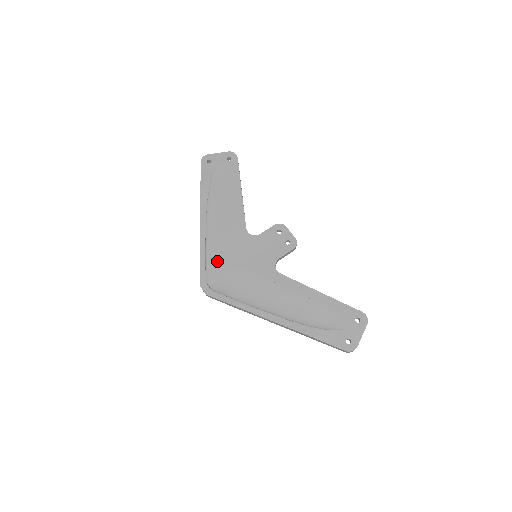
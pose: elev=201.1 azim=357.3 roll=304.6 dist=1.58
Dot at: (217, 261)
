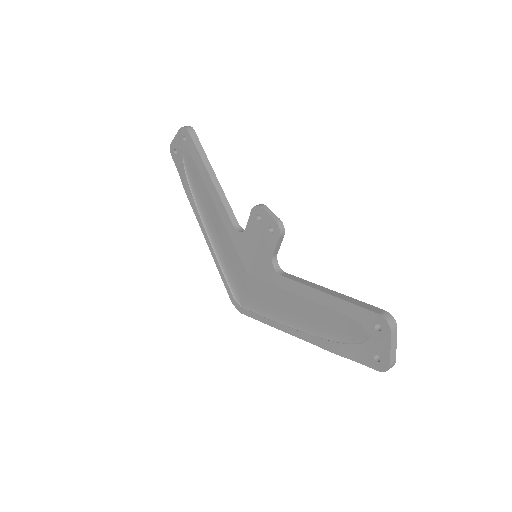
Dot at: (232, 273)
